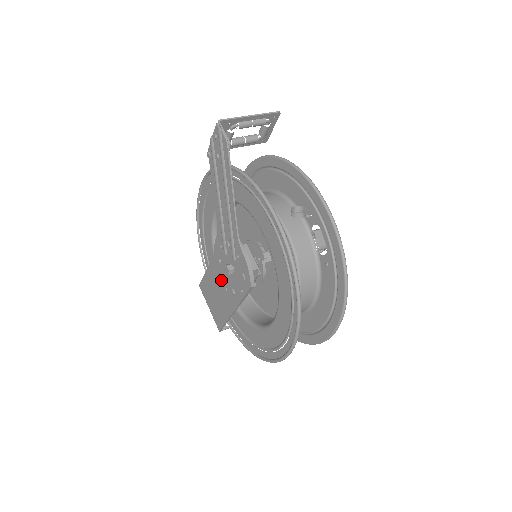
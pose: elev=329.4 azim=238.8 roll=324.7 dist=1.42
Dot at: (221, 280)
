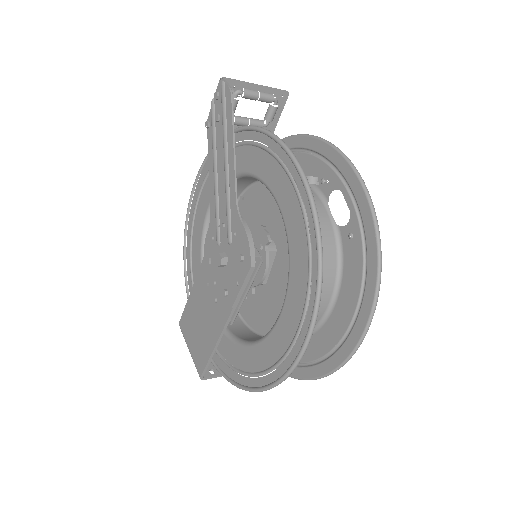
Dot at: (209, 291)
